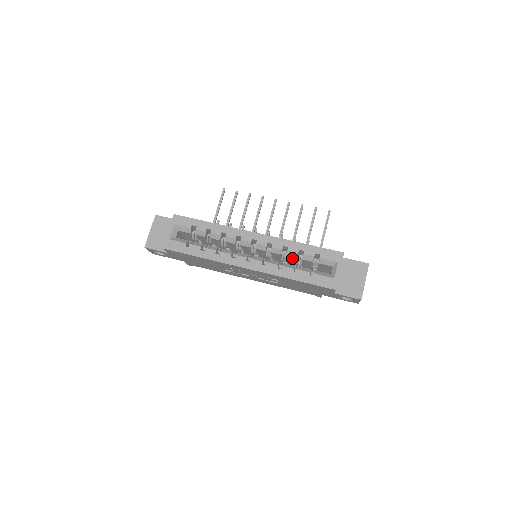
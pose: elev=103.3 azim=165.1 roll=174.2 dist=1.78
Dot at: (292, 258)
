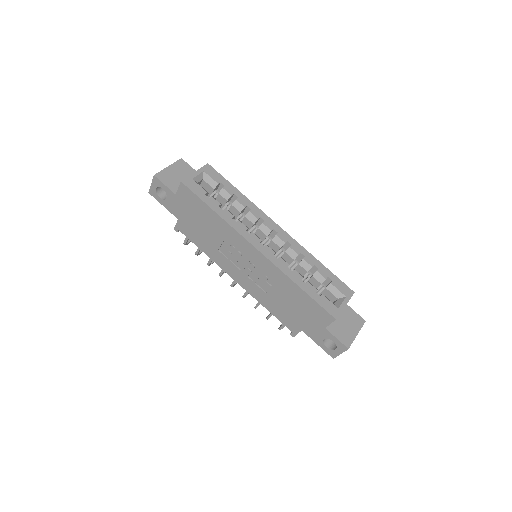
Dot at: (301, 270)
